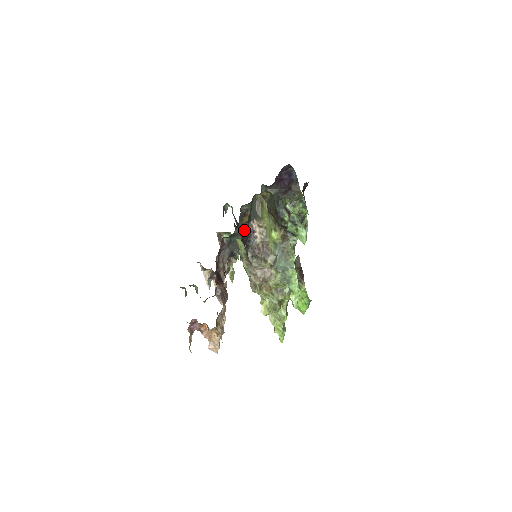
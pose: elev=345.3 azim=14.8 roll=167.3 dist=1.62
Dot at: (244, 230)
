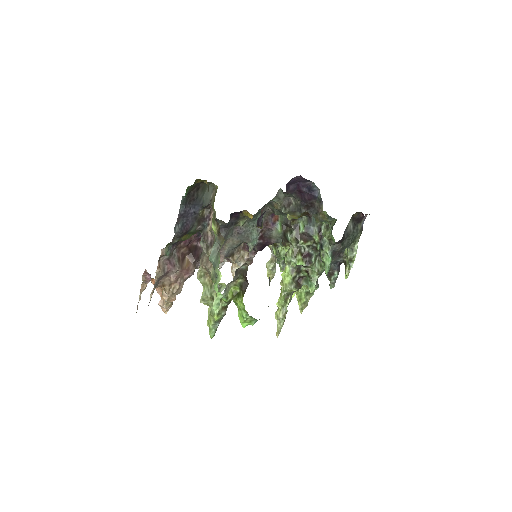
Dot at: (268, 229)
